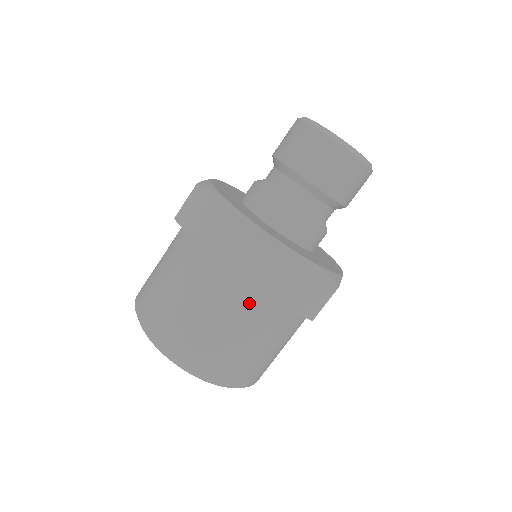
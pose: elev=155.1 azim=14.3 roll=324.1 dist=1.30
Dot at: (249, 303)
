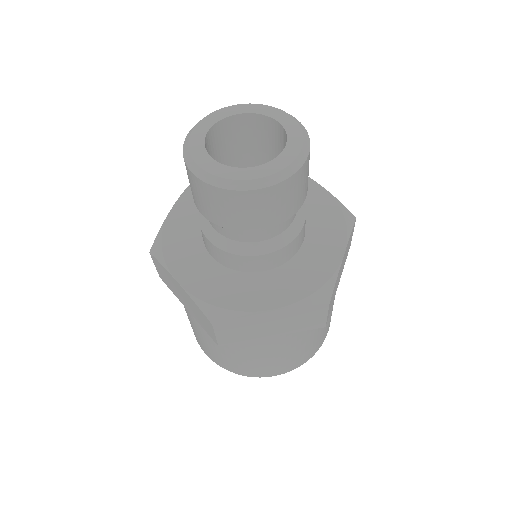
Dot at: occluded
